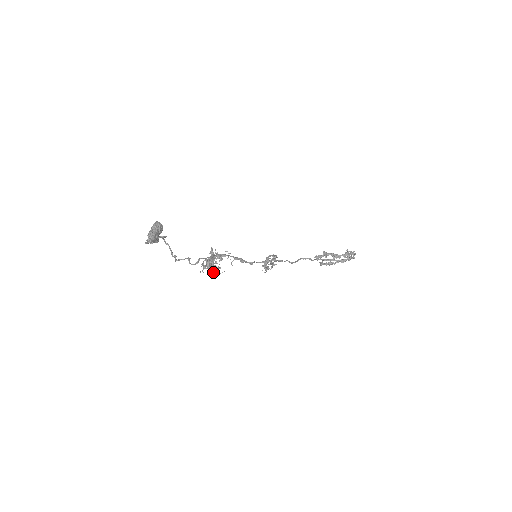
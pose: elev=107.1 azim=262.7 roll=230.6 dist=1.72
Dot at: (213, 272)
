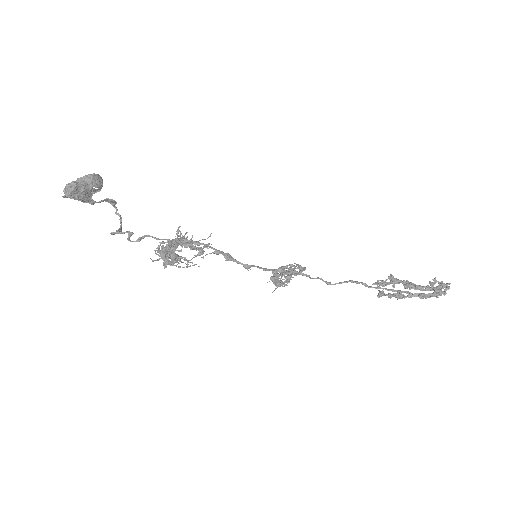
Dot at: (171, 263)
